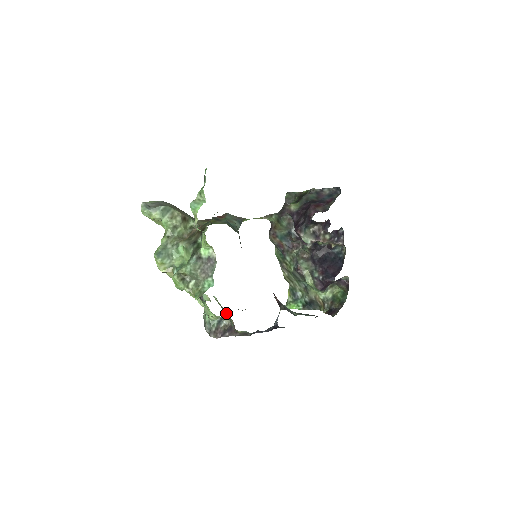
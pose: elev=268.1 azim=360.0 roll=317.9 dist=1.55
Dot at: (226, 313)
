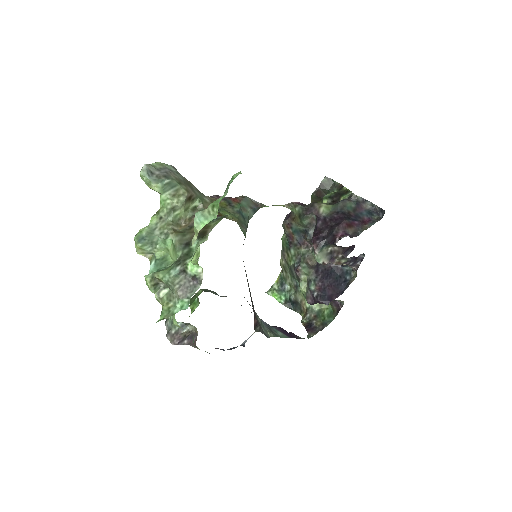
Dot at: (198, 300)
